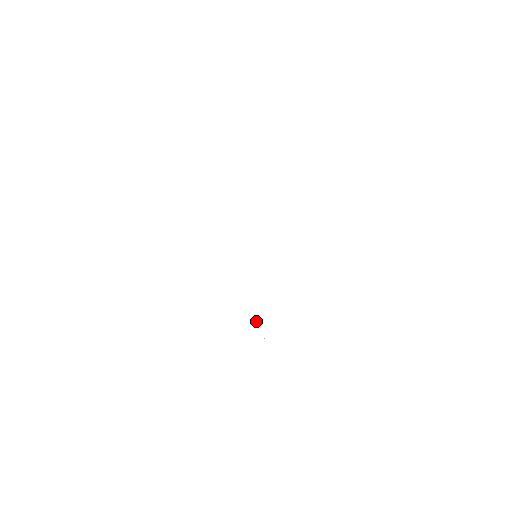
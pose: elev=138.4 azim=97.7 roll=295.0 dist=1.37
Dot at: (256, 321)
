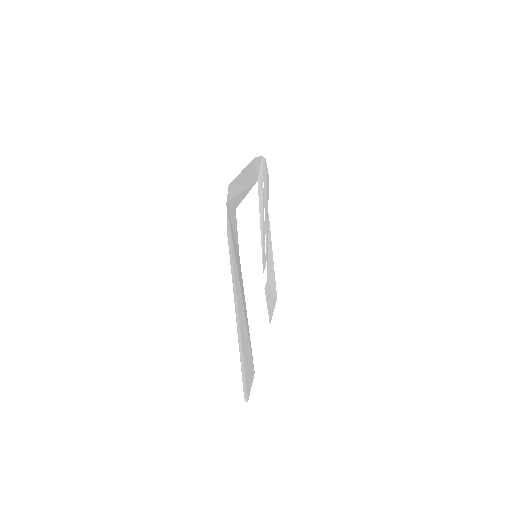
Dot at: (244, 383)
